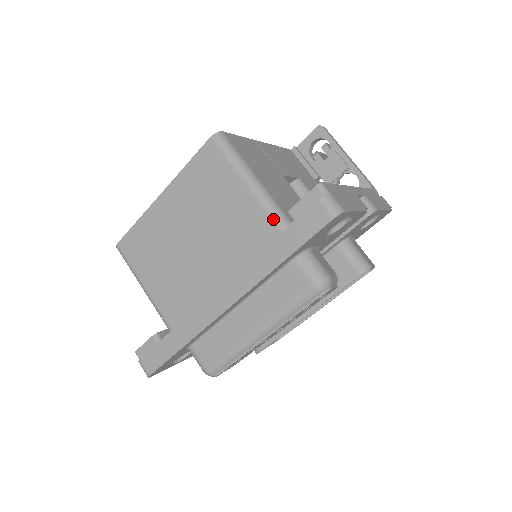
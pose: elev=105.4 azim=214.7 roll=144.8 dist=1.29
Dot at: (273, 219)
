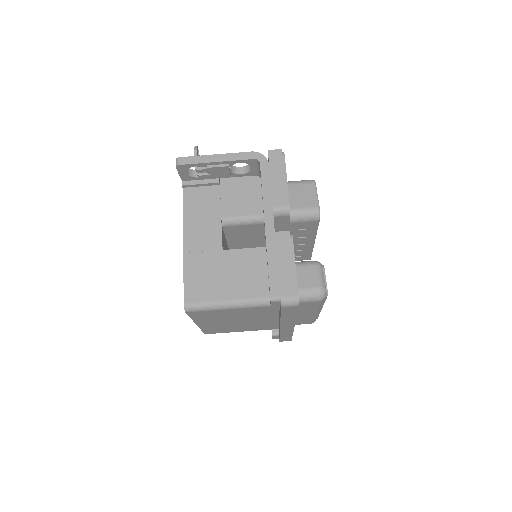
Dot at: (266, 306)
